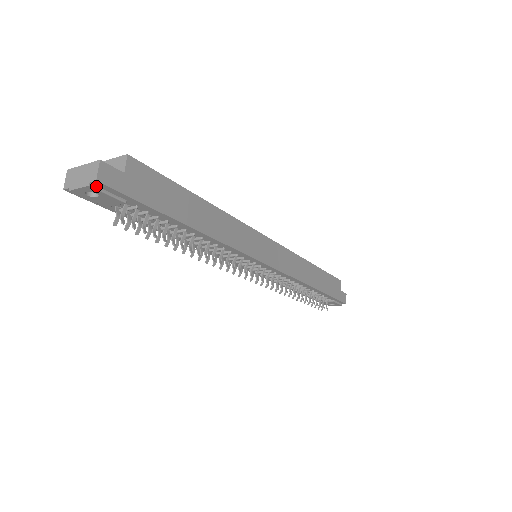
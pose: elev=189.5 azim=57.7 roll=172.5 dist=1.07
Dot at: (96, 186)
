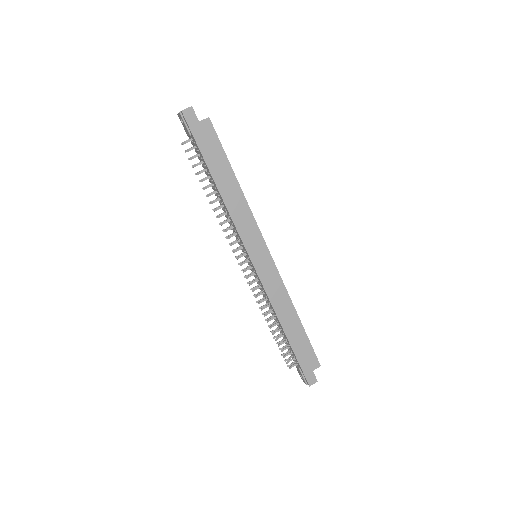
Dot at: (182, 115)
